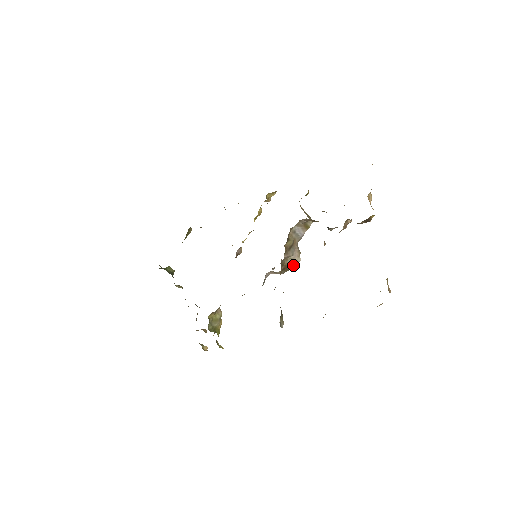
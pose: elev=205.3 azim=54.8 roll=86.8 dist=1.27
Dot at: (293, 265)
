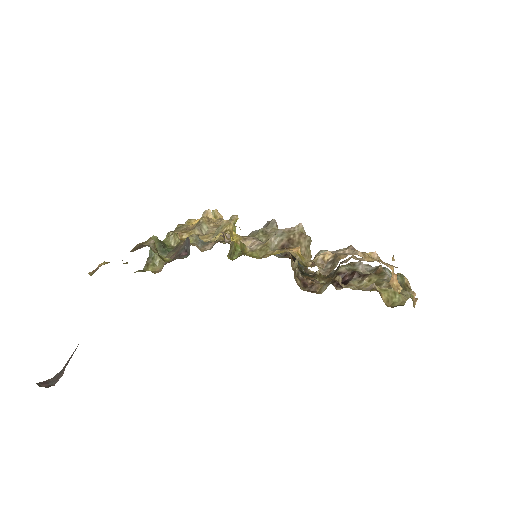
Dot at: occluded
